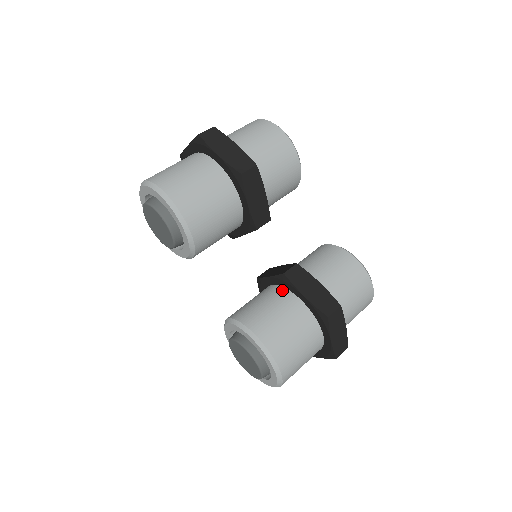
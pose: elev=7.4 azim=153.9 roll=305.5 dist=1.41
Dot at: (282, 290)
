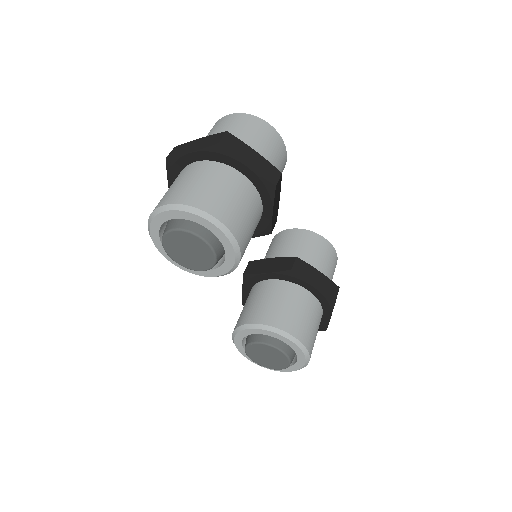
Dot at: (288, 284)
